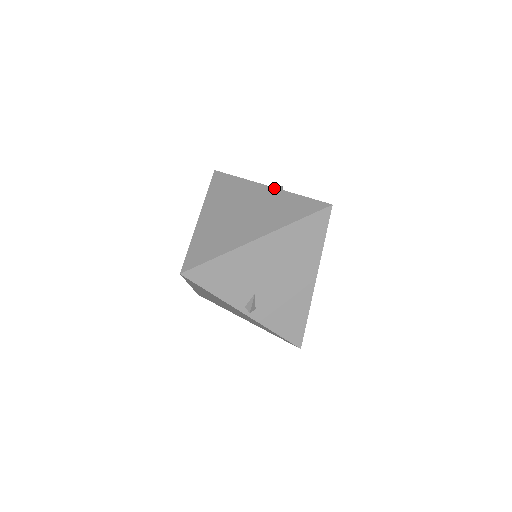
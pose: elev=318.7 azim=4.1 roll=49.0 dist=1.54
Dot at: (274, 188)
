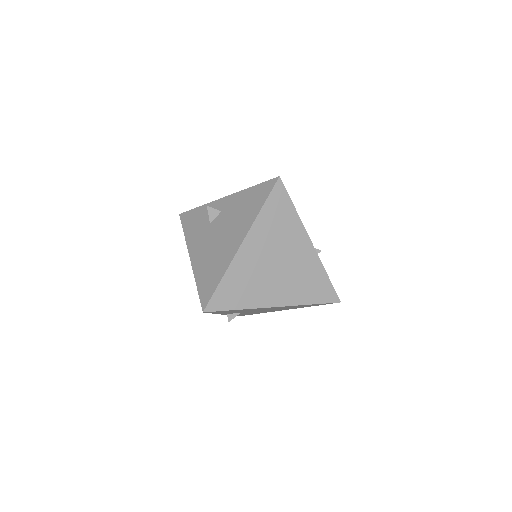
Dot at: (315, 250)
